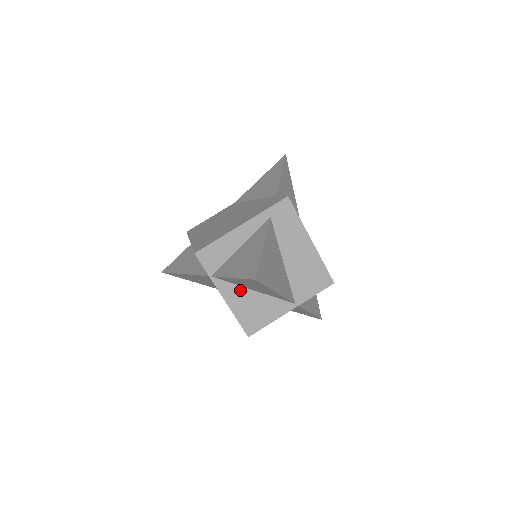
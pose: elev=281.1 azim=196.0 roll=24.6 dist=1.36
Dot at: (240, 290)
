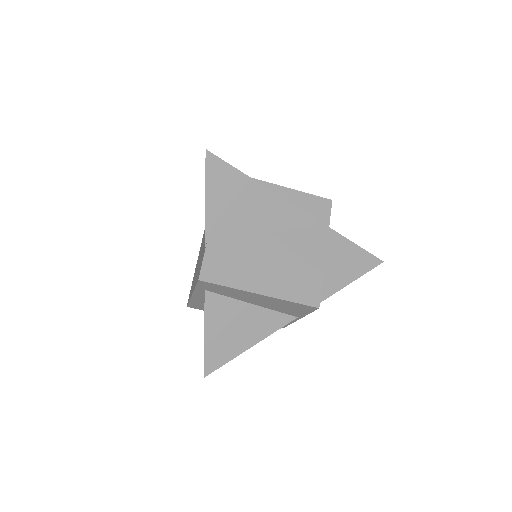
Dot at: occluded
